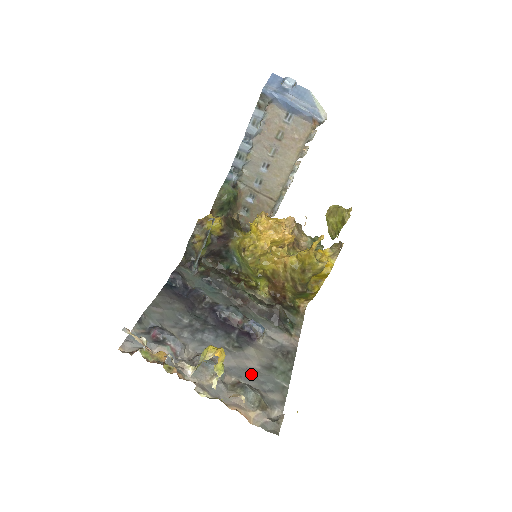
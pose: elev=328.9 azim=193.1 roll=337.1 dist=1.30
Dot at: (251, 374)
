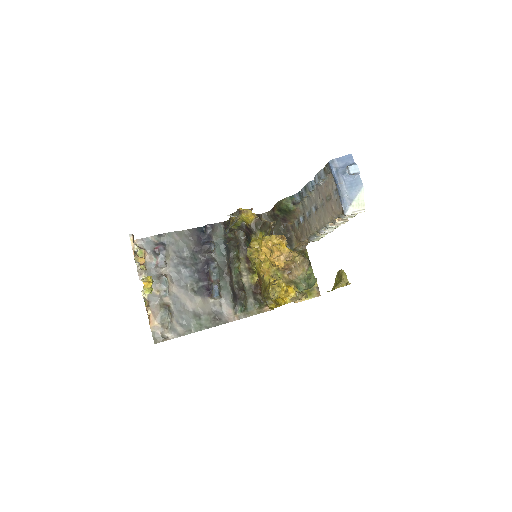
Dot at: (182, 308)
